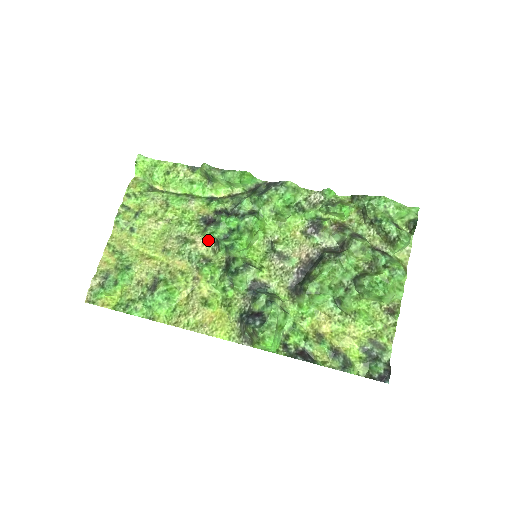
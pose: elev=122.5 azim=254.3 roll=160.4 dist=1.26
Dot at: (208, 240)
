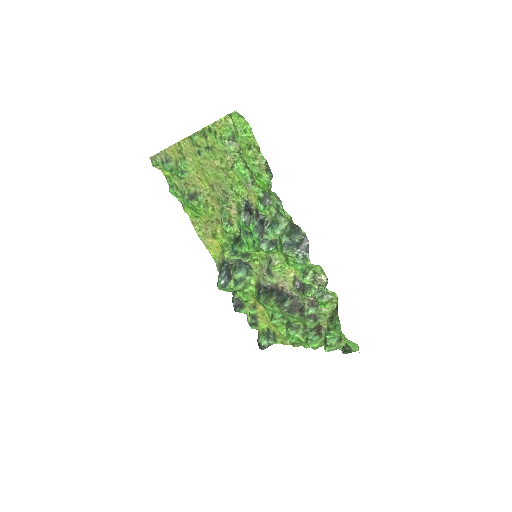
Dot at: occluded
